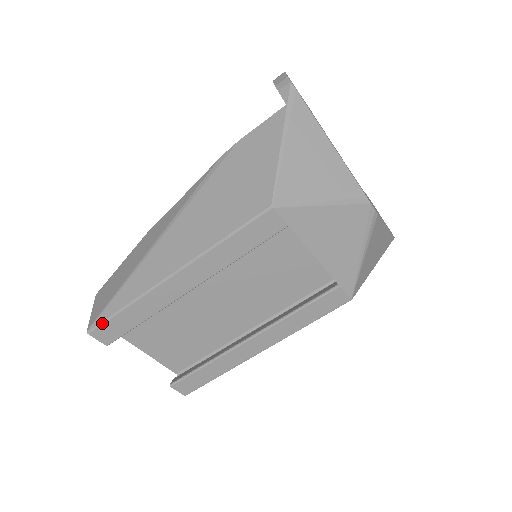
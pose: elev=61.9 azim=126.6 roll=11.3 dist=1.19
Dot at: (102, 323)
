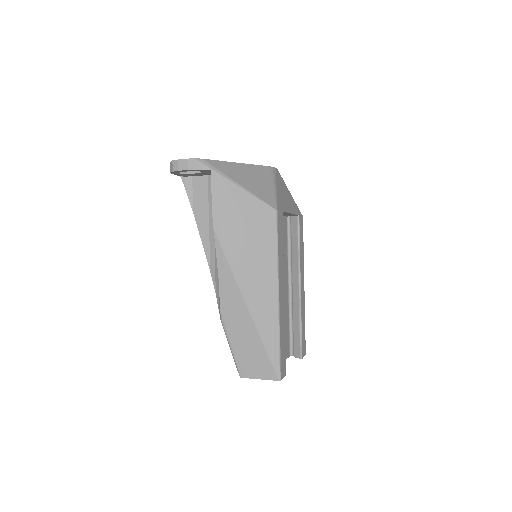
Dot at: (280, 365)
